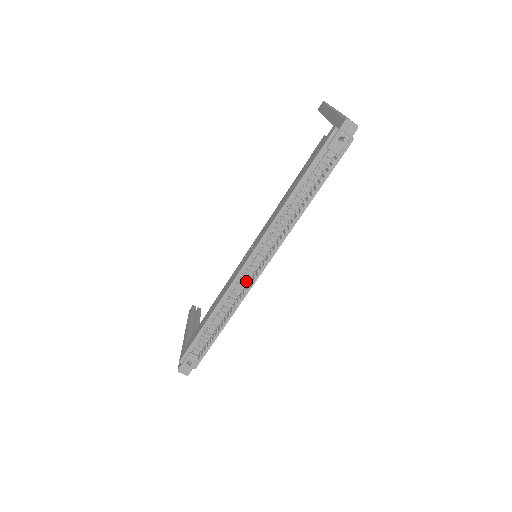
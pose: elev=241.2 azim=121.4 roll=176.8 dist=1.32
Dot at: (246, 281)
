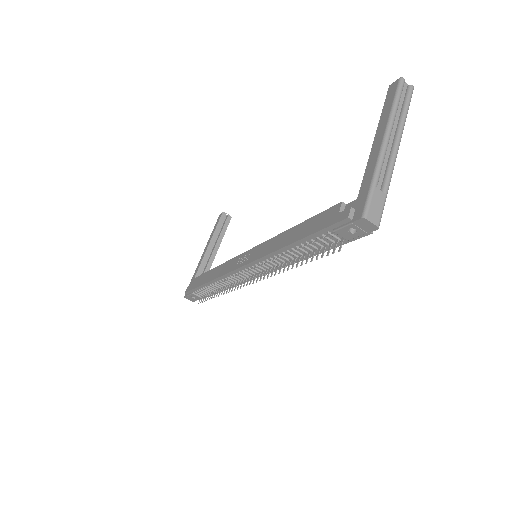
Dot at: (240, 278)
